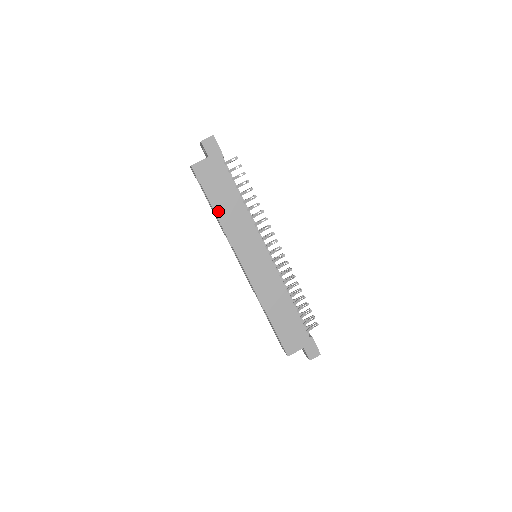
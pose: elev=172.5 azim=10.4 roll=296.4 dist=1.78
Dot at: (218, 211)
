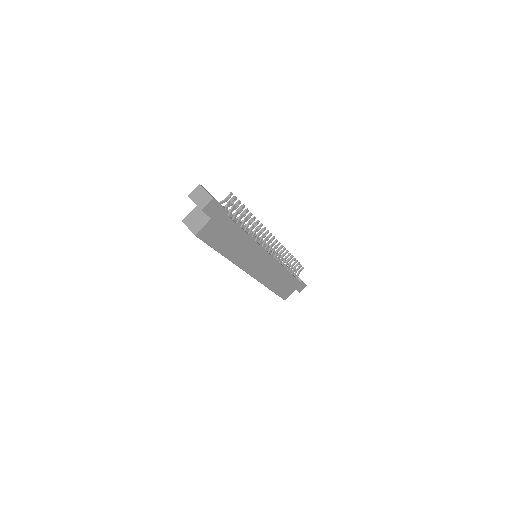
Dot at: (226, 253)
